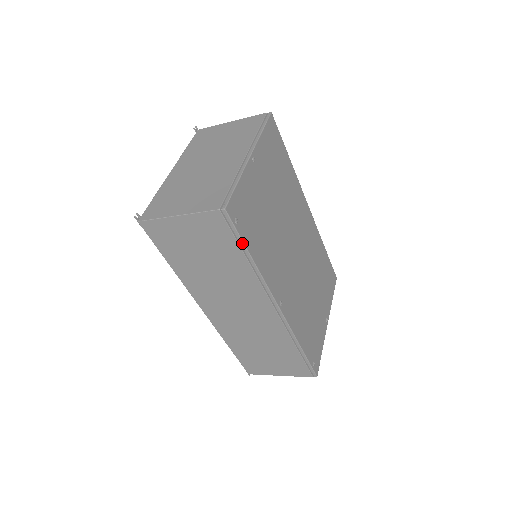
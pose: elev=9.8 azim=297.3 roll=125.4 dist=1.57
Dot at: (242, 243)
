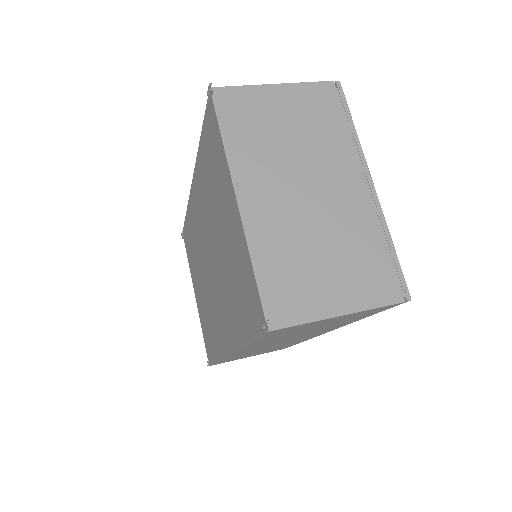
Dot at: occluded
